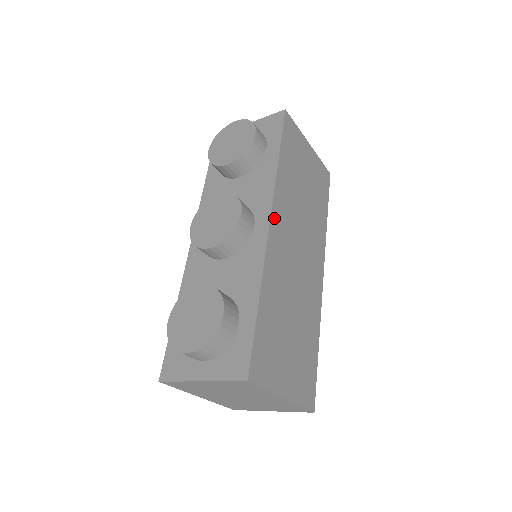
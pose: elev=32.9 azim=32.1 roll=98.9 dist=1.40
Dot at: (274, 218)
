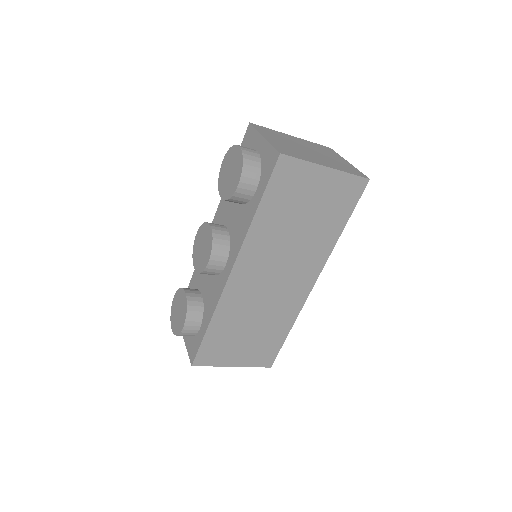
Dot at: (238, 267)
